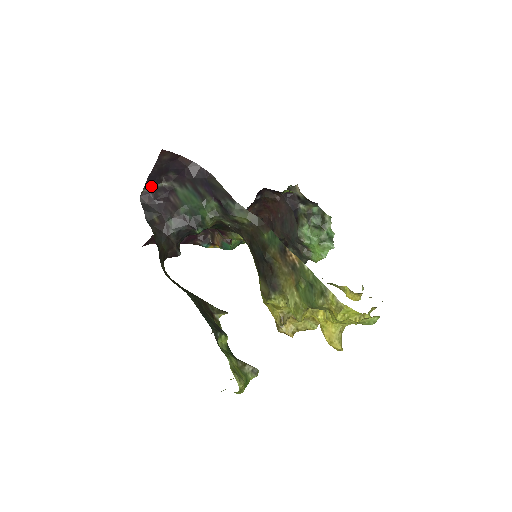
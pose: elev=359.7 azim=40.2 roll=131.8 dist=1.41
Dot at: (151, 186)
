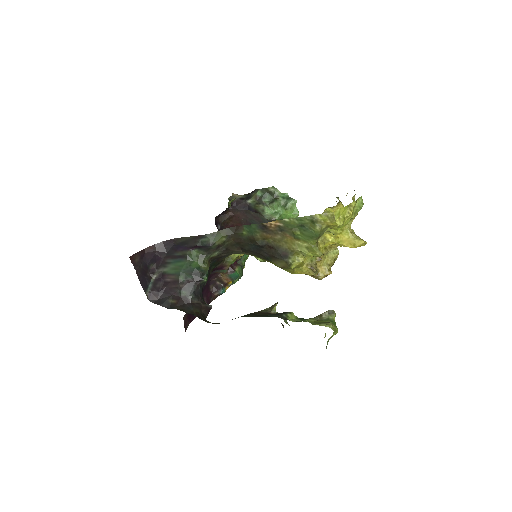
Dot at: (148, 287)
